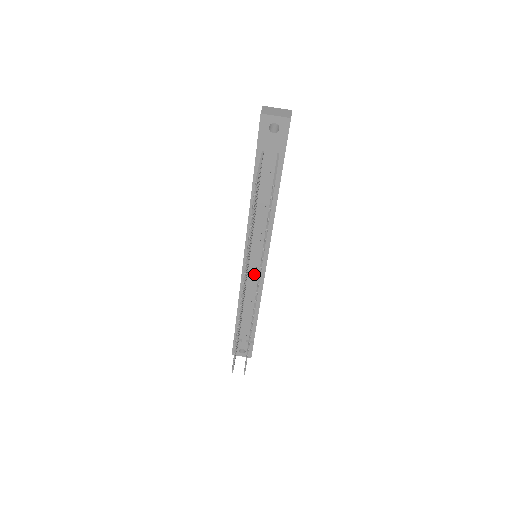
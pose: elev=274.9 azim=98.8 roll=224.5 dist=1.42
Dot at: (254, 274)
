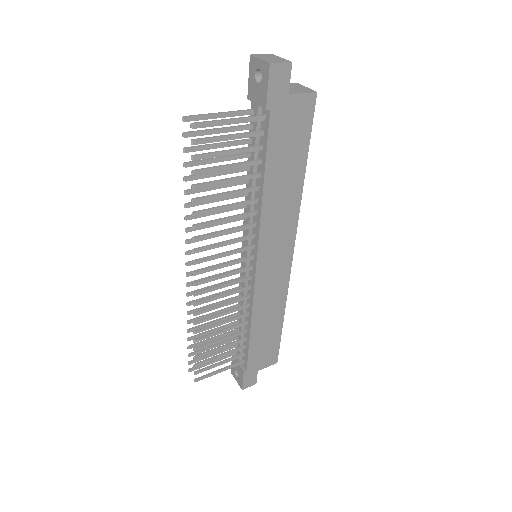
Dot at: (245, 275)
